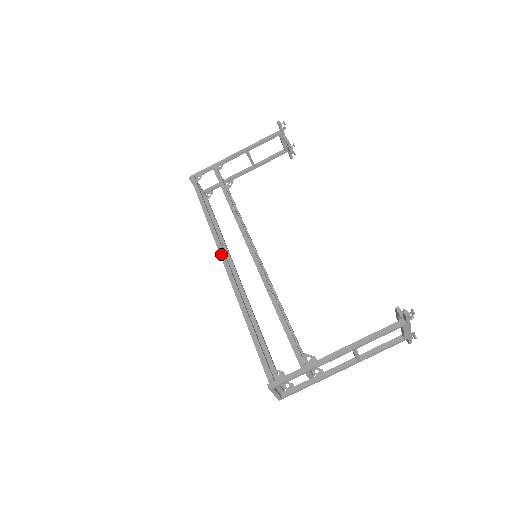
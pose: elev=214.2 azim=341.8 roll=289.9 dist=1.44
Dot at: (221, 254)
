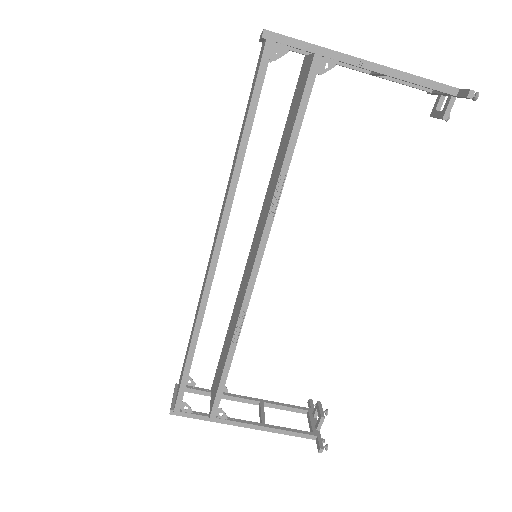
Dot at: (216, 248)
